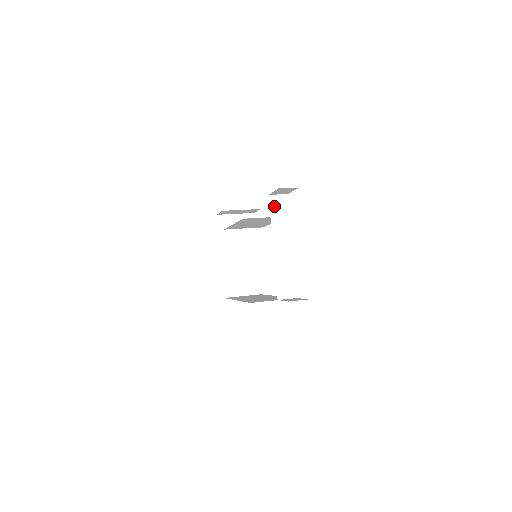
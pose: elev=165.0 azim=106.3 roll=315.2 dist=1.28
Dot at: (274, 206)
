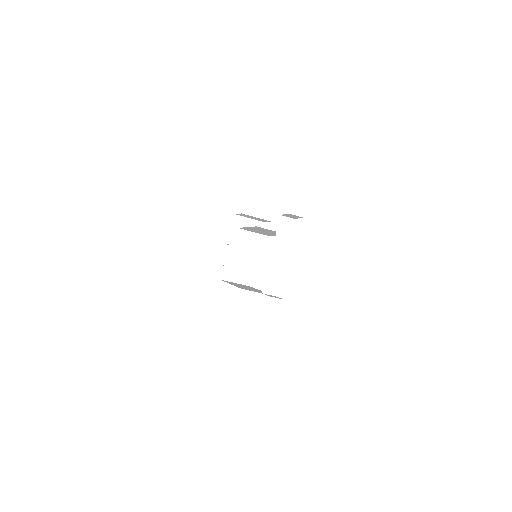
Dot at: (282, 224)
